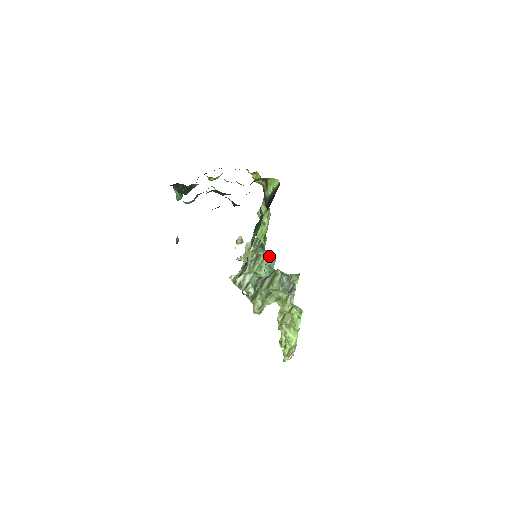
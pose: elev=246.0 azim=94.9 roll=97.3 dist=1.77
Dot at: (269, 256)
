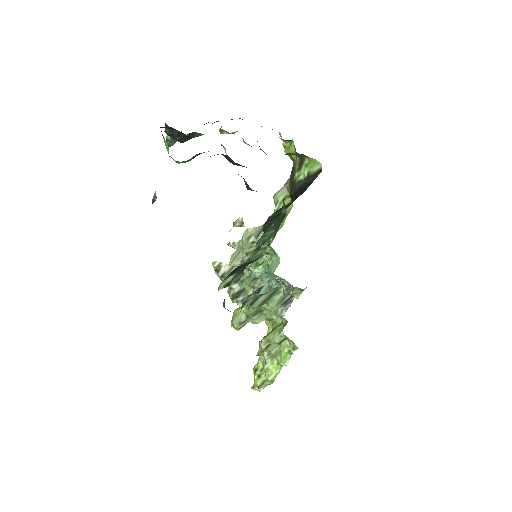
Dot at: (272, 254)
